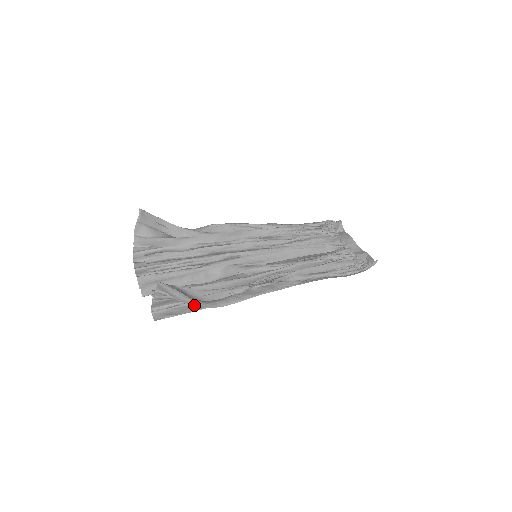
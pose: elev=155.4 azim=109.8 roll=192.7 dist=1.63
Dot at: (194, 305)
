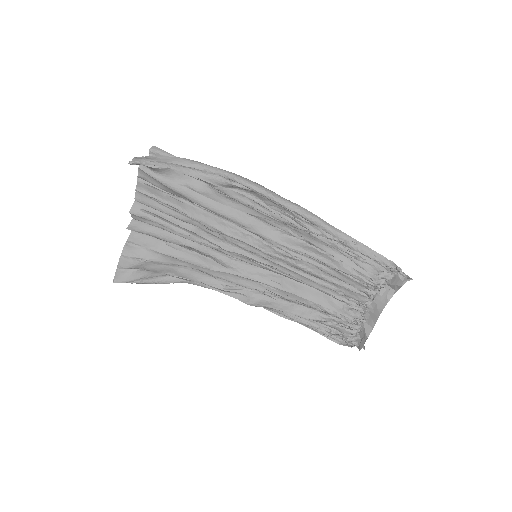
Dot at: occluded
